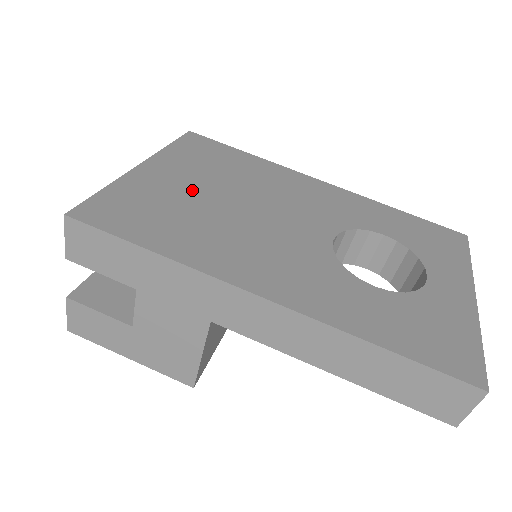
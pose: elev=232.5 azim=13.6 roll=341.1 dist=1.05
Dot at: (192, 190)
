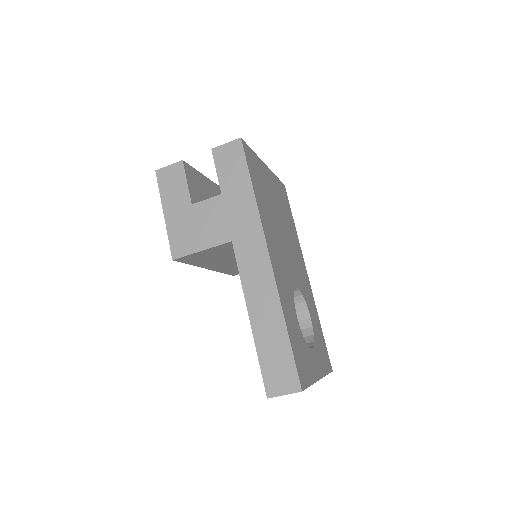
Dot at: (273, 199)
